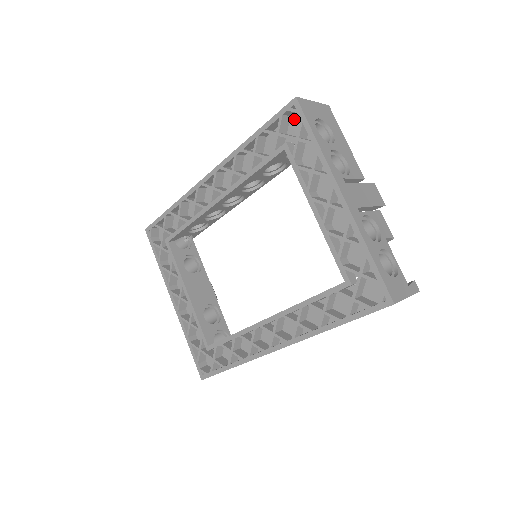
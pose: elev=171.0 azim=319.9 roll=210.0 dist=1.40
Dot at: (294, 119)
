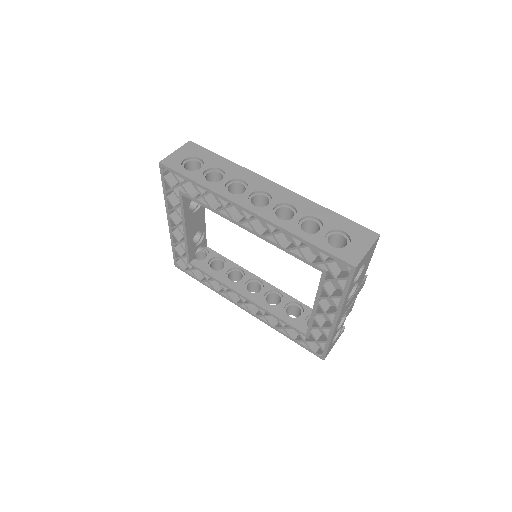
Dot at: occluded
